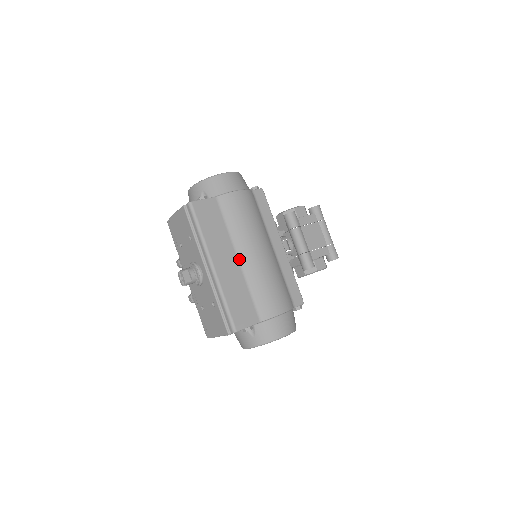
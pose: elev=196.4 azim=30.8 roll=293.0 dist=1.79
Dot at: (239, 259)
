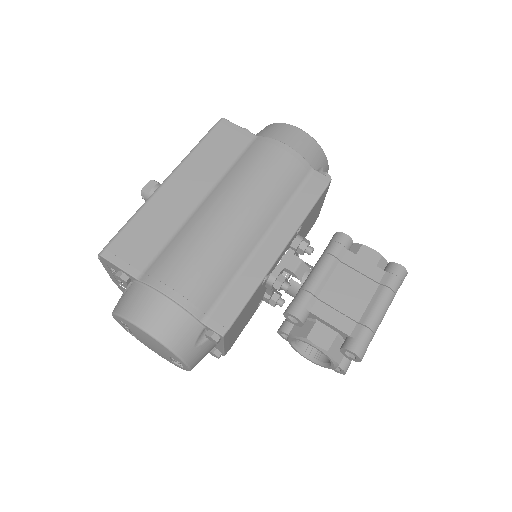
Dot at: (203, 202)
